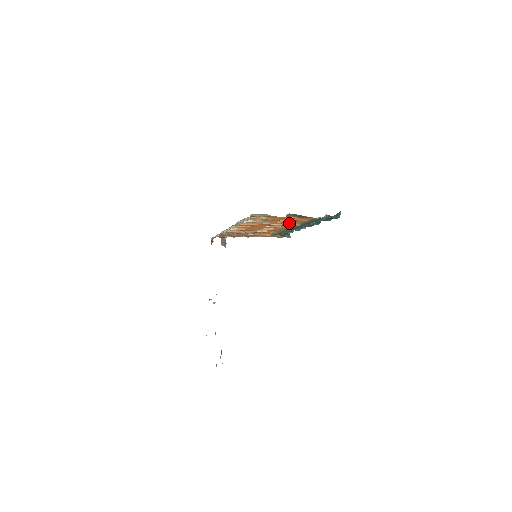
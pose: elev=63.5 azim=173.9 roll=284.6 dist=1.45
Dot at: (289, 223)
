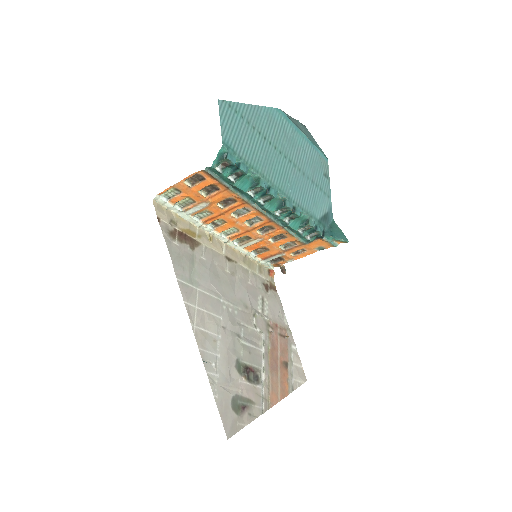
Dot at: (233, 199)
